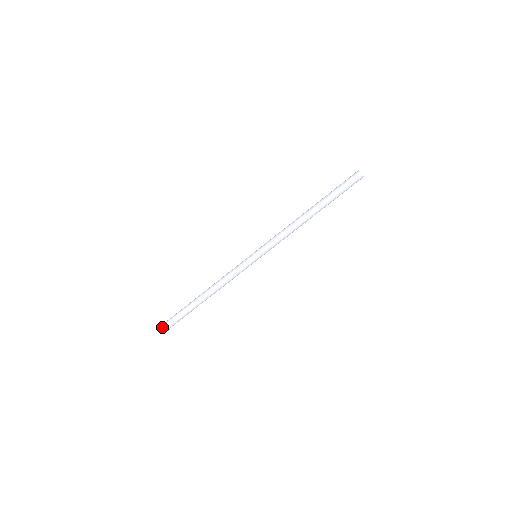
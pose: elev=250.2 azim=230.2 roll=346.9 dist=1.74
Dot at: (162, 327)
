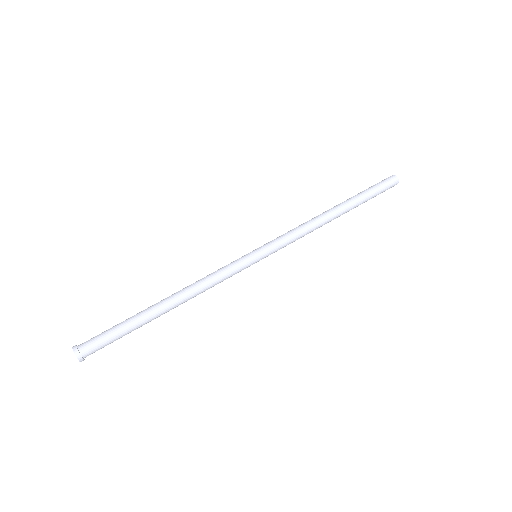
Dot at: (73, 347)
